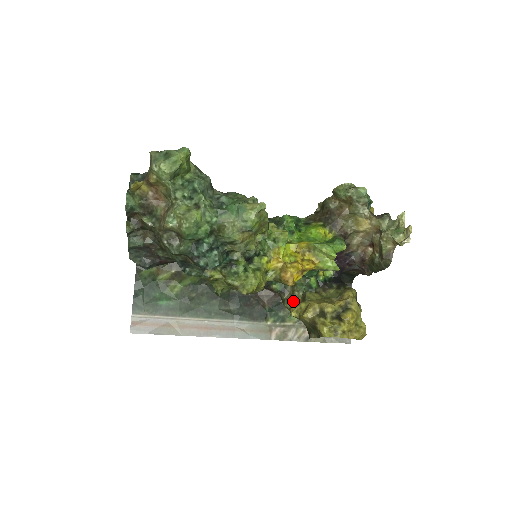
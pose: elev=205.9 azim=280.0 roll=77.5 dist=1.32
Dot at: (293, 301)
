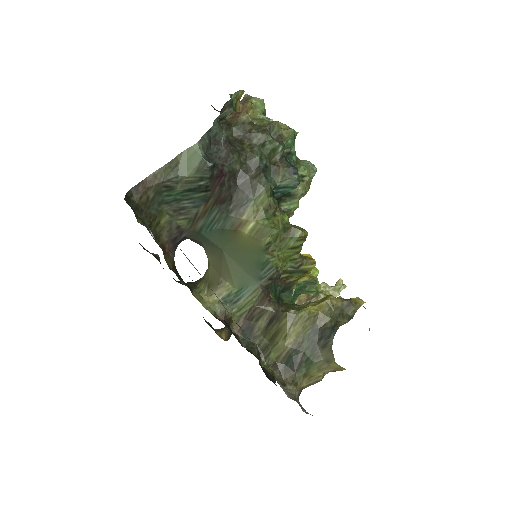
Dot at: (297, 308)
